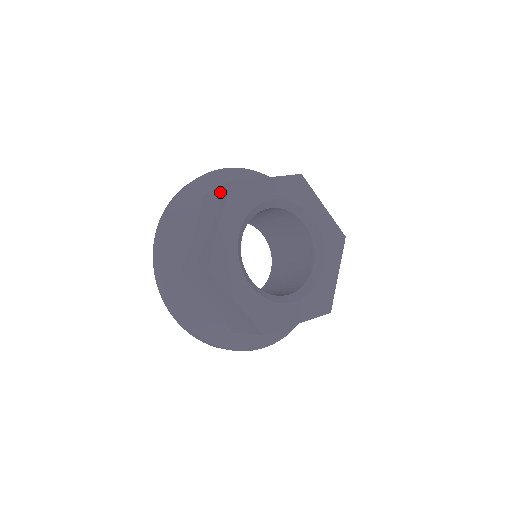
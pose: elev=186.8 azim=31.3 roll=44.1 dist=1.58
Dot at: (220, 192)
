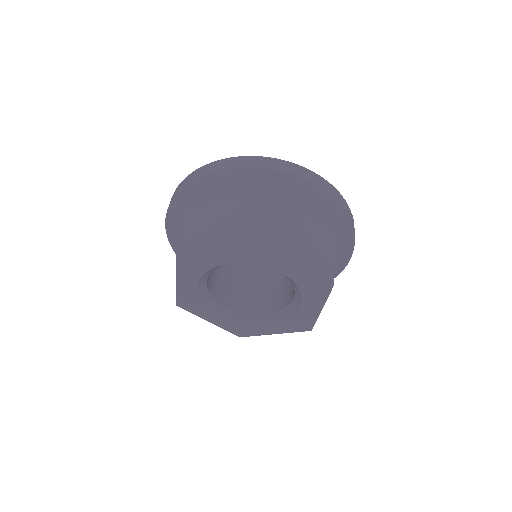
Dot at: occluded
